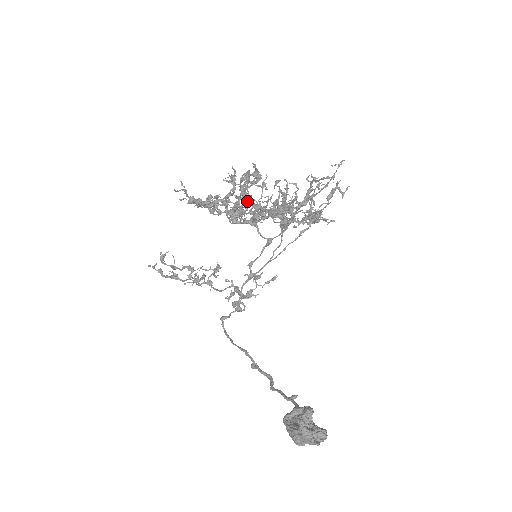
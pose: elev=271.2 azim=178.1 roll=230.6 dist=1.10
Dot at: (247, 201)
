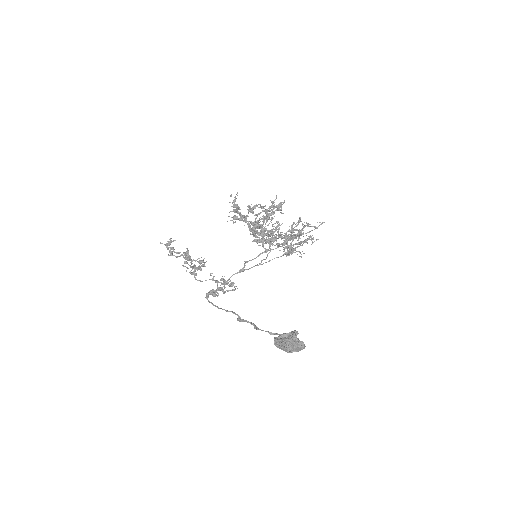
Dot at: occluded
